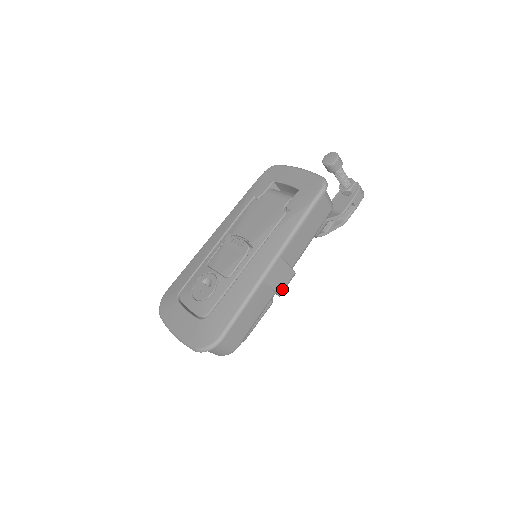
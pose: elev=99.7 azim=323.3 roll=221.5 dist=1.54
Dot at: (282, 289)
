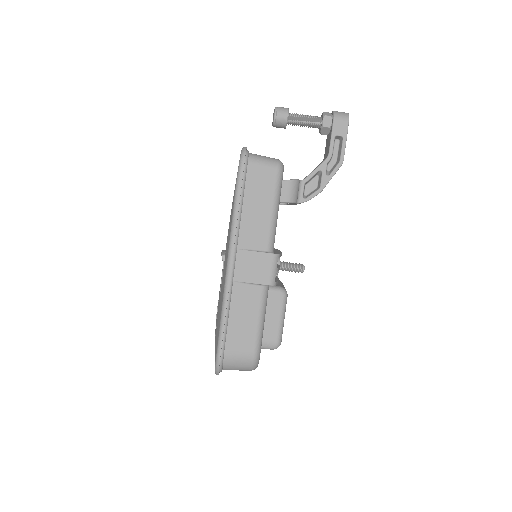
Dot at: (268, 278)
